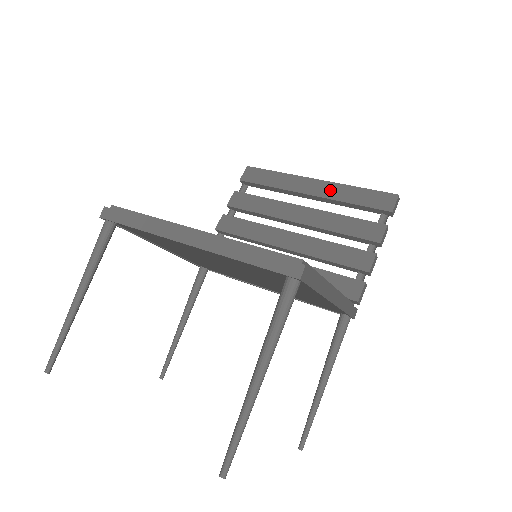
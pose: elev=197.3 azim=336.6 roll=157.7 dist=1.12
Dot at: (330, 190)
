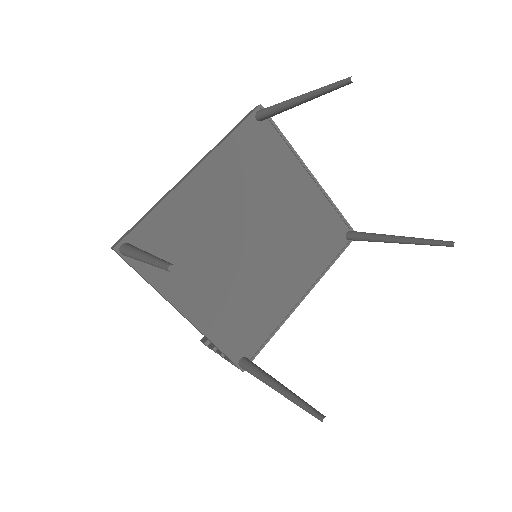
Dot at: occluded
